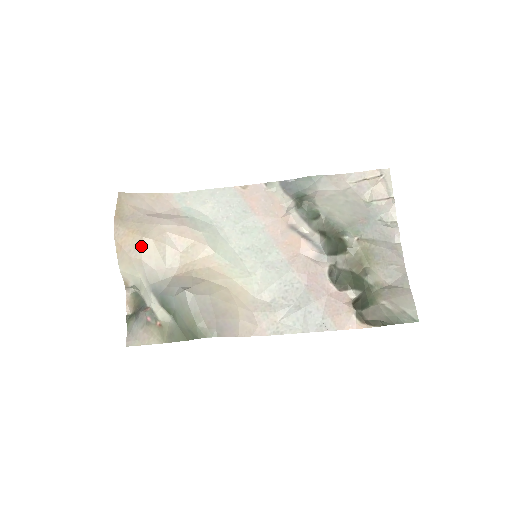
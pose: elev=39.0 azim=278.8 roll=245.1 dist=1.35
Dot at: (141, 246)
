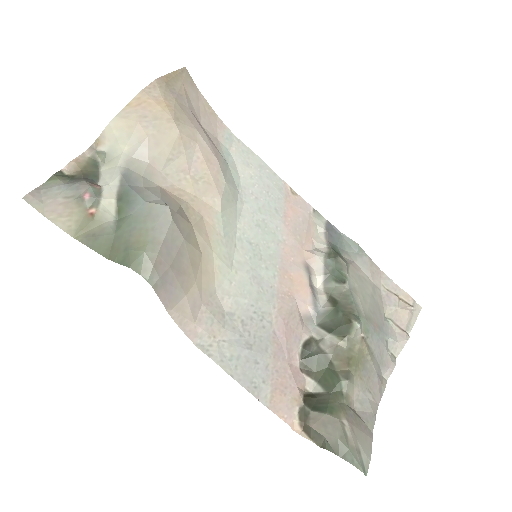
Dot at: (162, 125)
